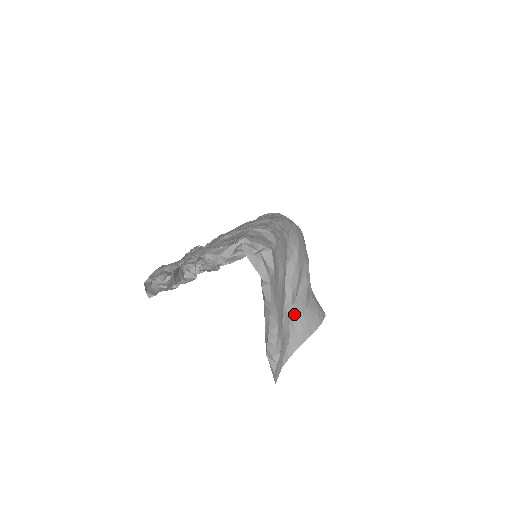
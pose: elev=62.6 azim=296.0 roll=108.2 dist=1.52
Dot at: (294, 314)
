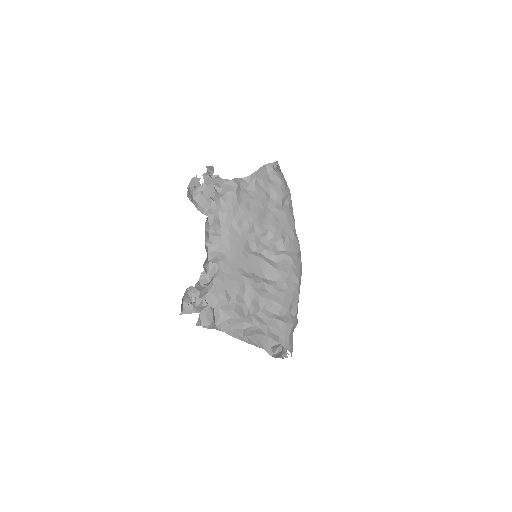
Dot at: occluded
